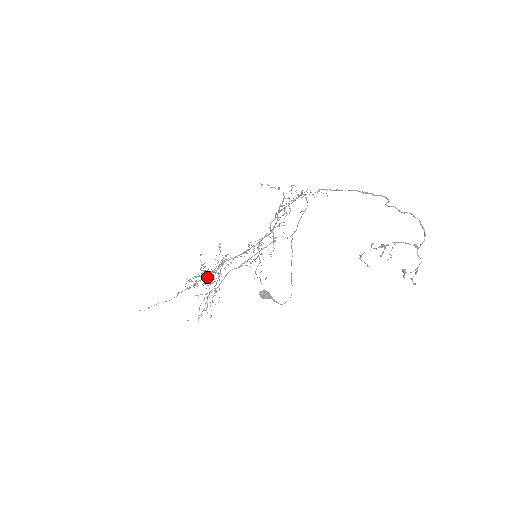
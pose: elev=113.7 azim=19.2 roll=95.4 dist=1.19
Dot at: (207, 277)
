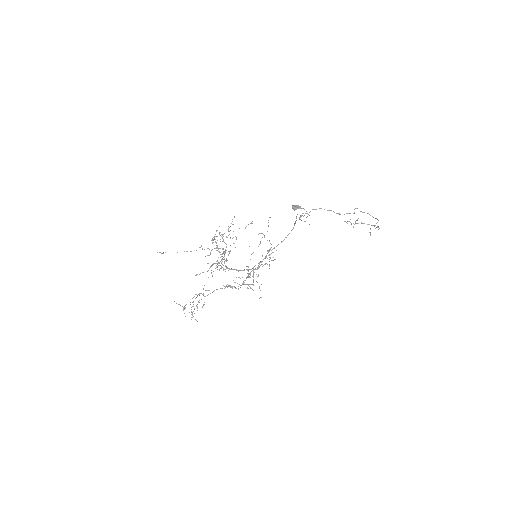
Dot at: (230, 238)
